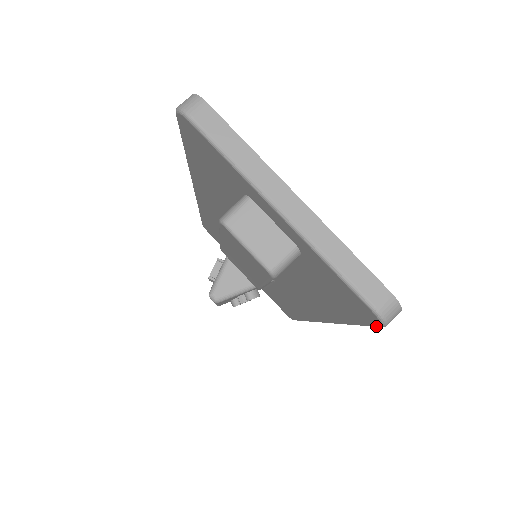
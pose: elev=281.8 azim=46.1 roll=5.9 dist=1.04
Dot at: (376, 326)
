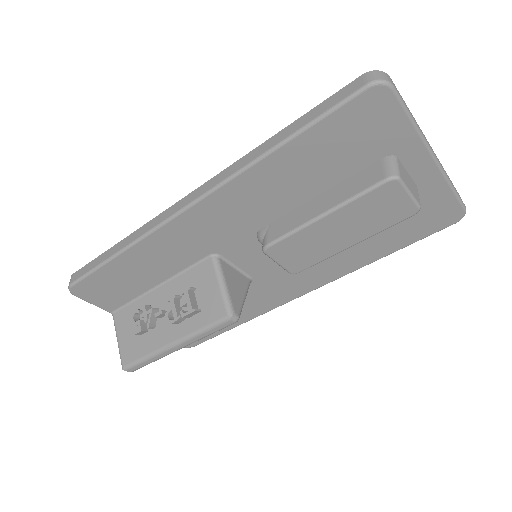
Dot at: occluded
